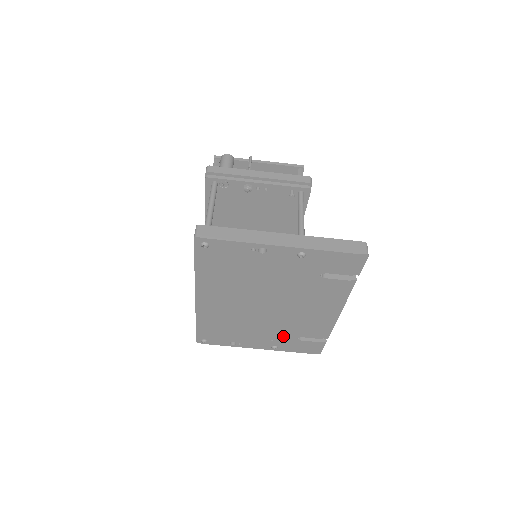
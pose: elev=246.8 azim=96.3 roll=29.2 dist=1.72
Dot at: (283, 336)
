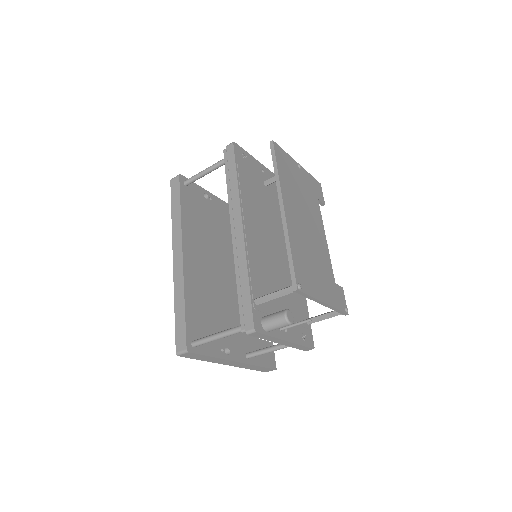
Dot at: occluded
